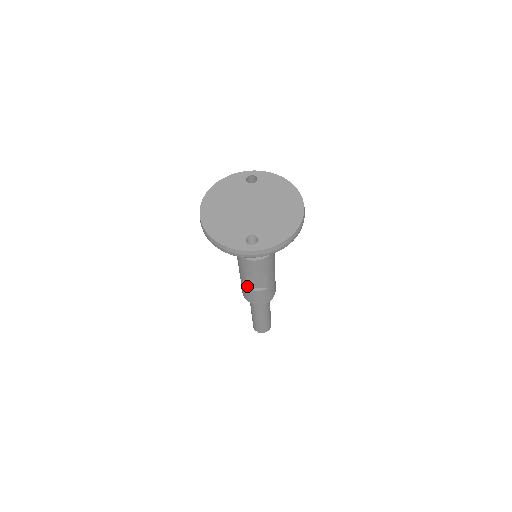
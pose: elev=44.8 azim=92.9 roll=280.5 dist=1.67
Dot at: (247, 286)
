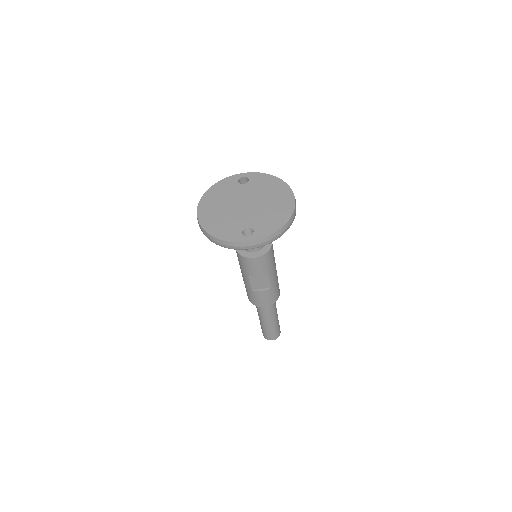
Dot at: (251, 287)
